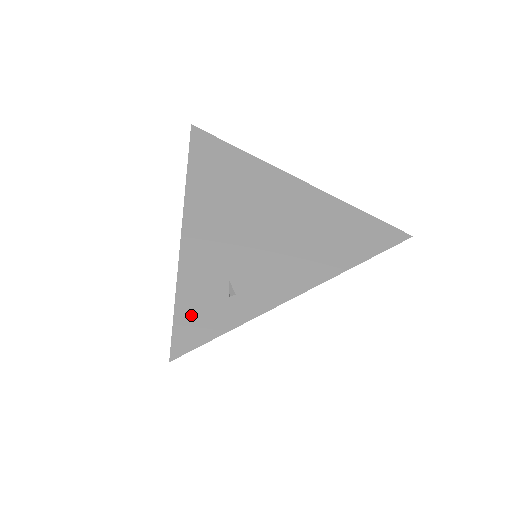
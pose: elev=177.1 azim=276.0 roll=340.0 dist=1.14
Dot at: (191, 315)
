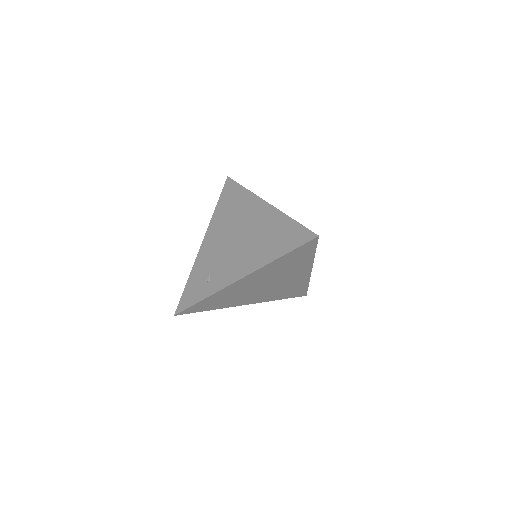
Dot at: (189, 292)
